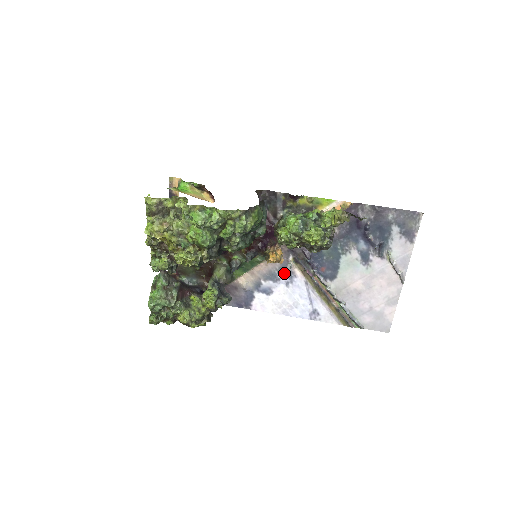
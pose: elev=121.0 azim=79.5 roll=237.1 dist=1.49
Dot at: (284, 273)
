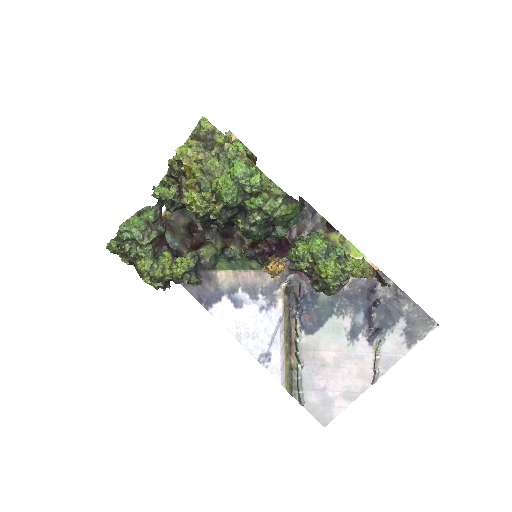
Dot at: (267, 295)
